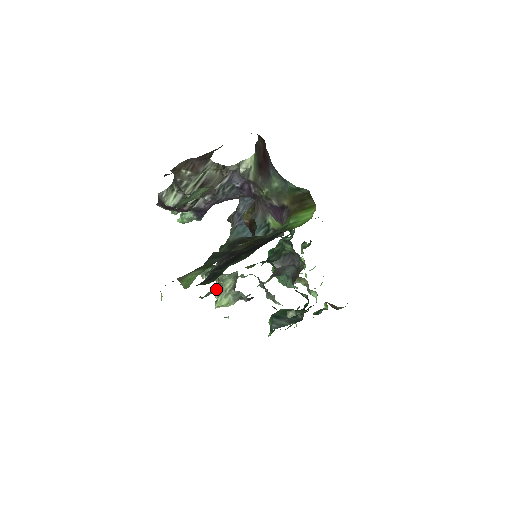
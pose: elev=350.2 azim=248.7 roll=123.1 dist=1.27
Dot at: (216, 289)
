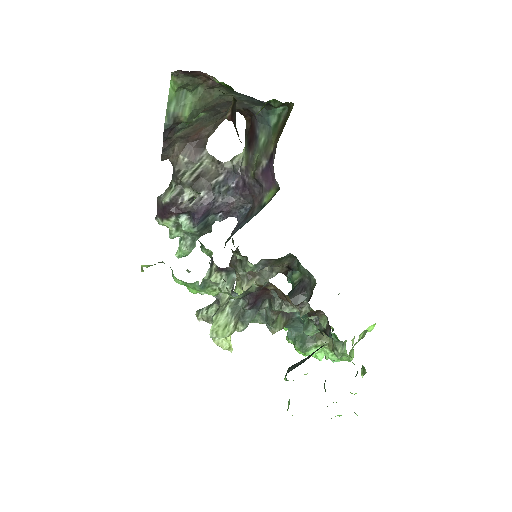
Dot at: occluded
